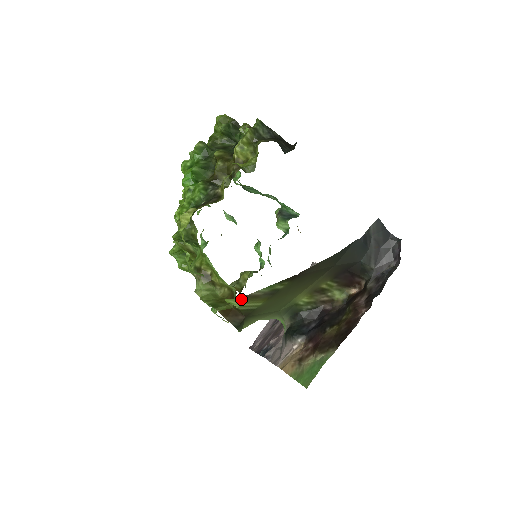
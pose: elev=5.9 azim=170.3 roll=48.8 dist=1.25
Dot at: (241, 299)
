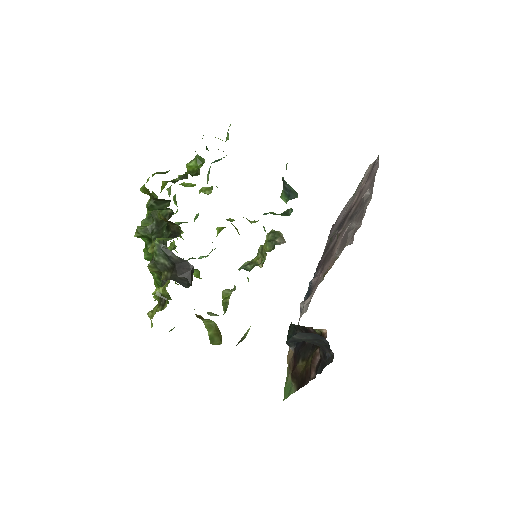
Dot at: occluded
